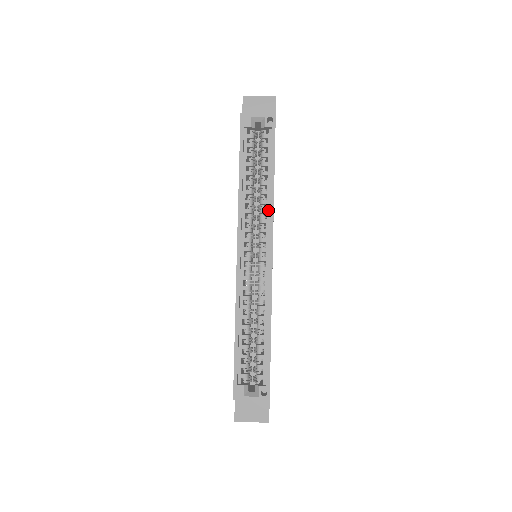
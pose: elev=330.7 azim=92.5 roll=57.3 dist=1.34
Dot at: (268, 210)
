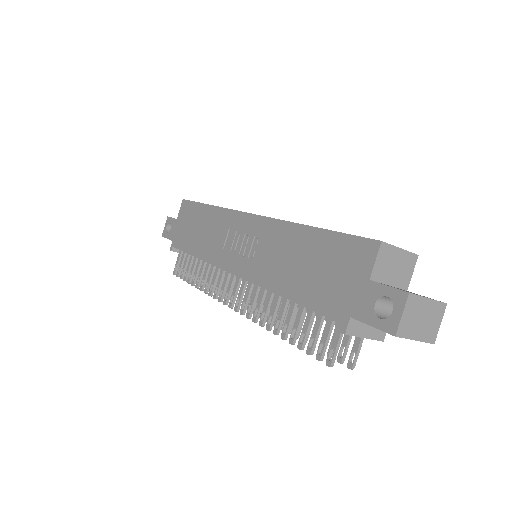
Dot at: occluded
